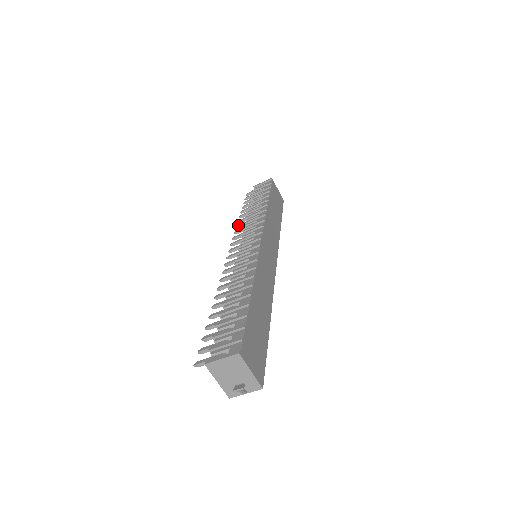
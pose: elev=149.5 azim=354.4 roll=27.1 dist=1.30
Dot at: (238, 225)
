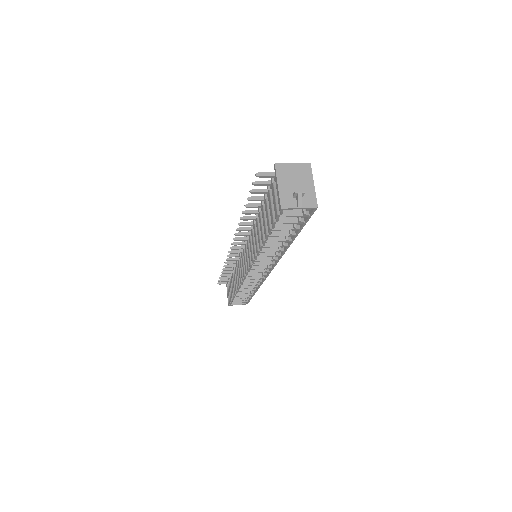
Dot at: (228, 261)
